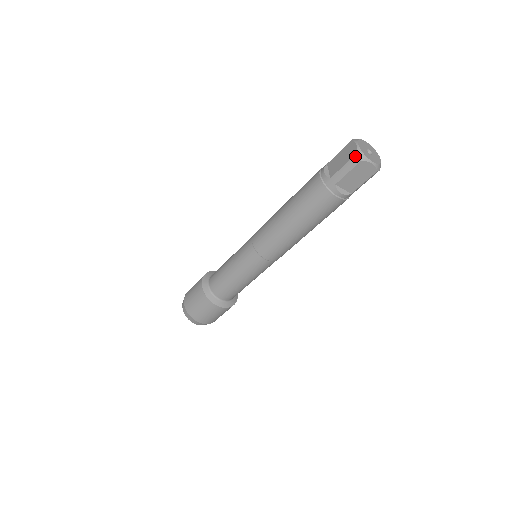
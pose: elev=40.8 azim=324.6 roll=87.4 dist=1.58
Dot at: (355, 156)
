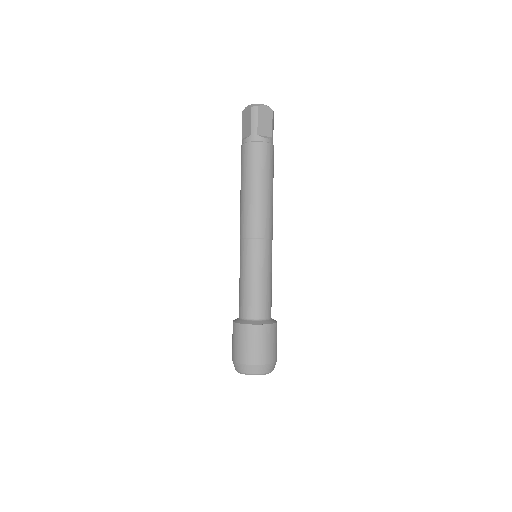
Dot at: (252, 108)
